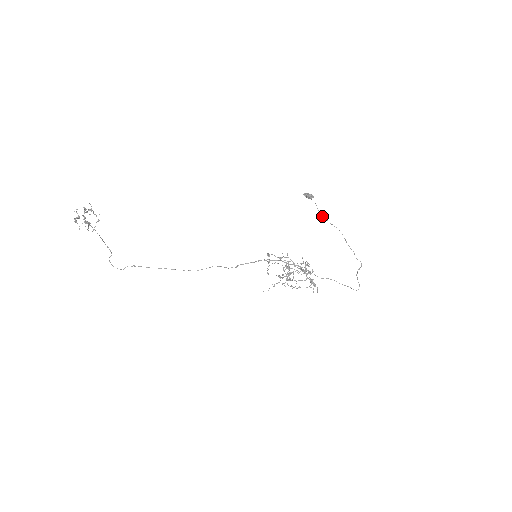
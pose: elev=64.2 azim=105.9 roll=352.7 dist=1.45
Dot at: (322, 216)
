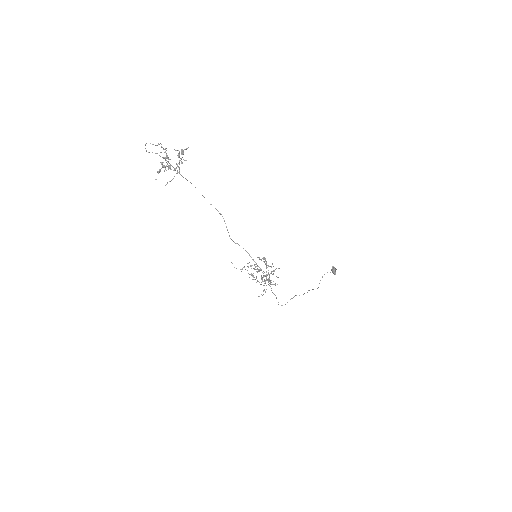
Dot at: occluded
